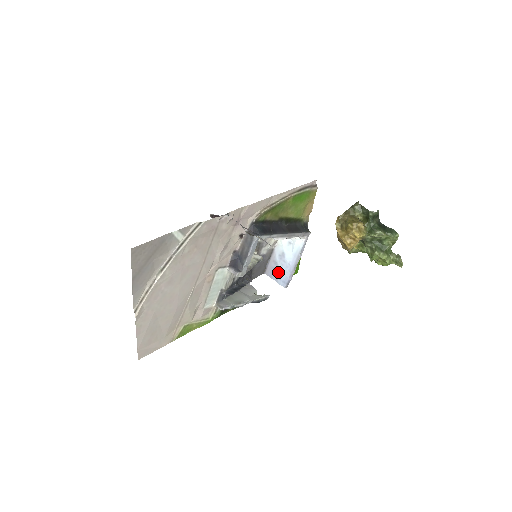
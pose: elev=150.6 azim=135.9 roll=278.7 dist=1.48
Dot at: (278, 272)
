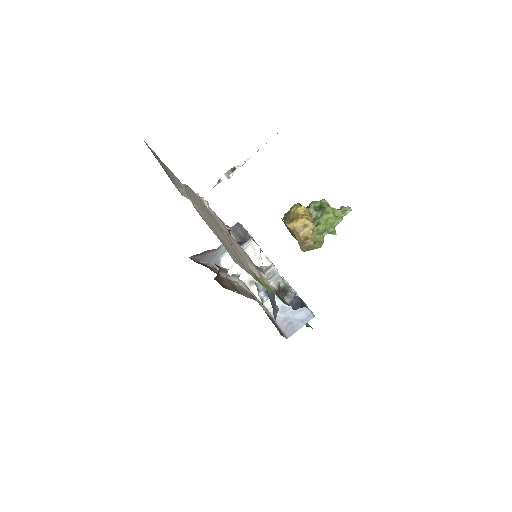
Dot at: (295, 320)
